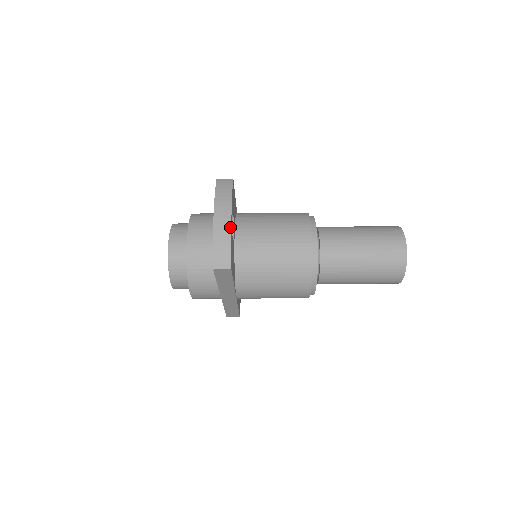
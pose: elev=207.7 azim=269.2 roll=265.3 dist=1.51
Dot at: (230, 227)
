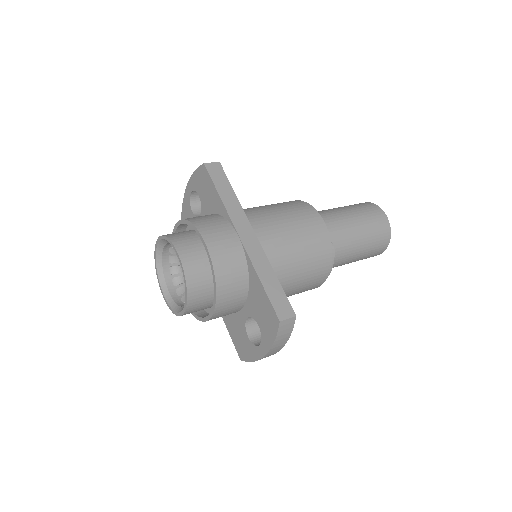
Dot at: occluded
